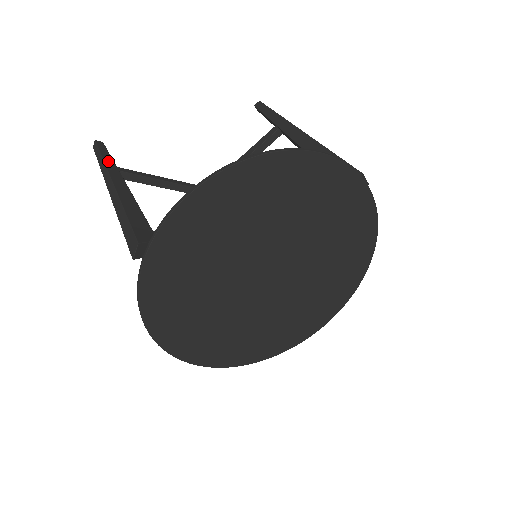
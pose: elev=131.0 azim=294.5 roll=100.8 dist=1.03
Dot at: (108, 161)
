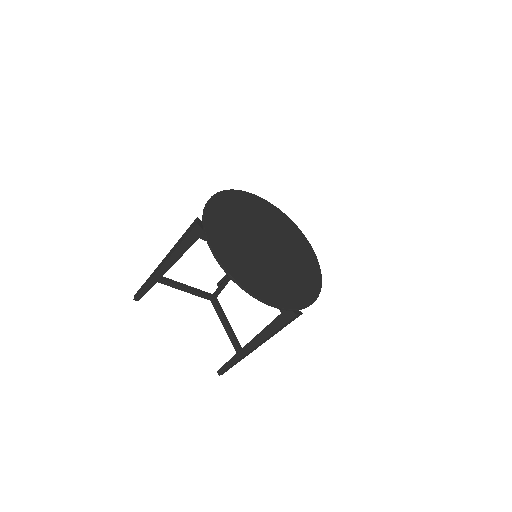
Dot at: occluded
